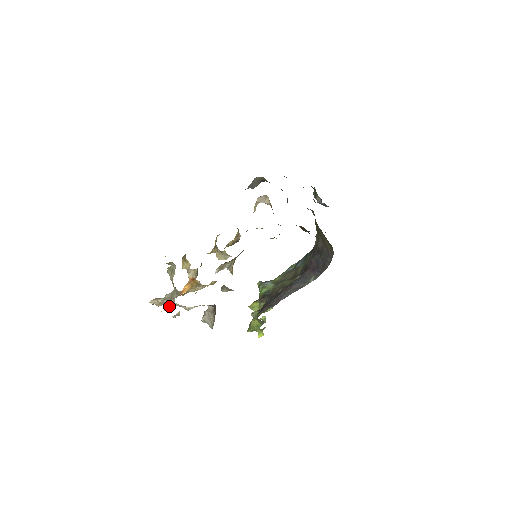
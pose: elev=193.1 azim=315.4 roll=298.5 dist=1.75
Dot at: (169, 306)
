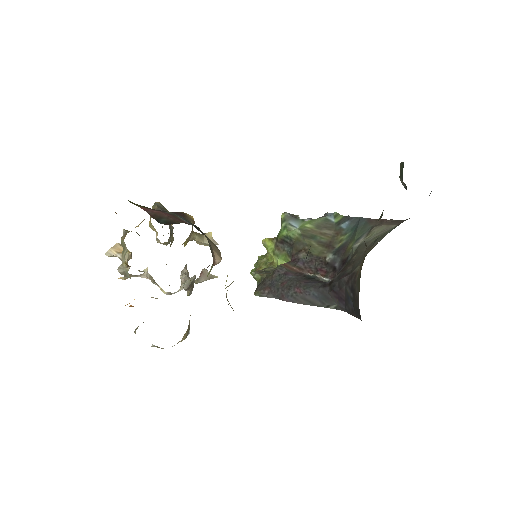
Dot at: (125, 278)
